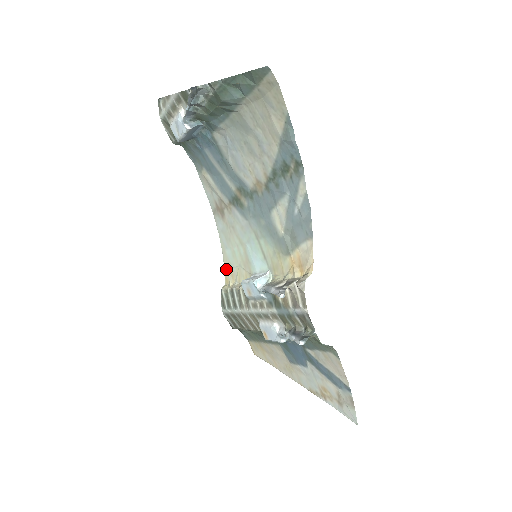
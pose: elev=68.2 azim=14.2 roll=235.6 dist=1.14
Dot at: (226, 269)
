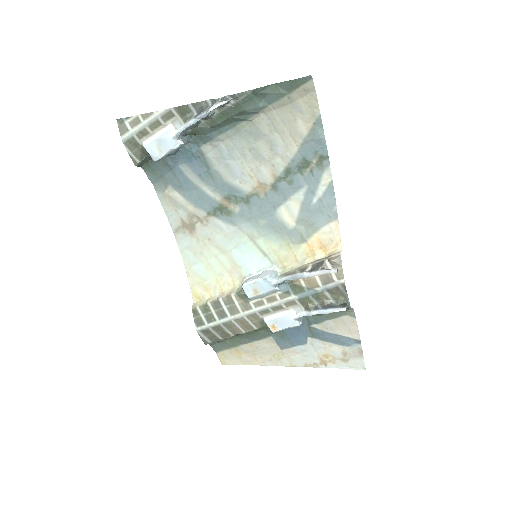
Dot at: (194, 286)
